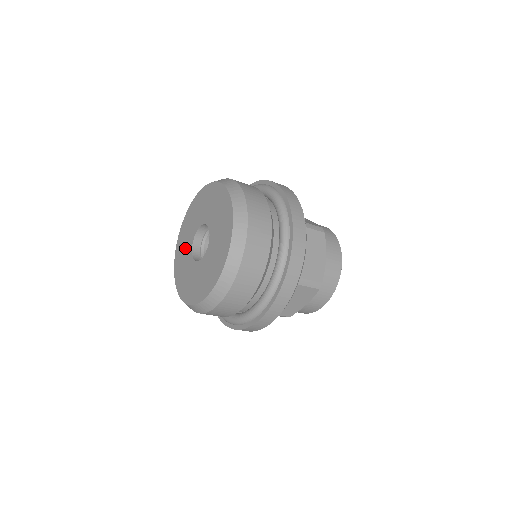
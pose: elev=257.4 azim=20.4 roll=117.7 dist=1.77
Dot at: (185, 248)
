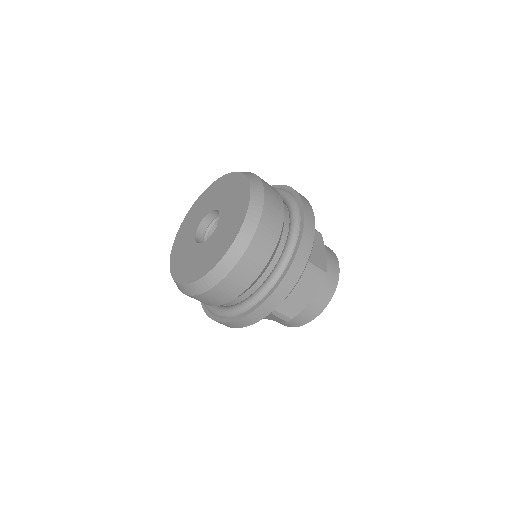
Dot at: (185, 243)
